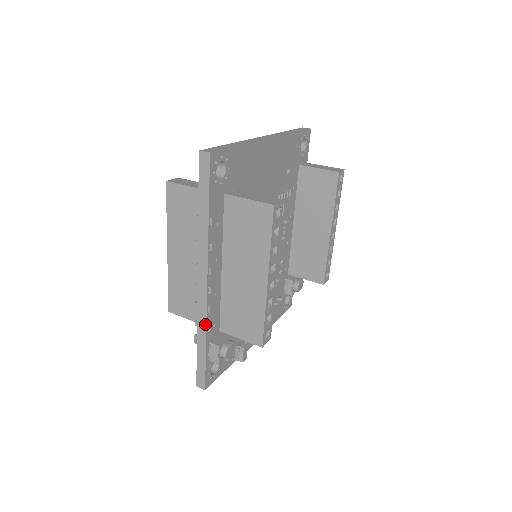
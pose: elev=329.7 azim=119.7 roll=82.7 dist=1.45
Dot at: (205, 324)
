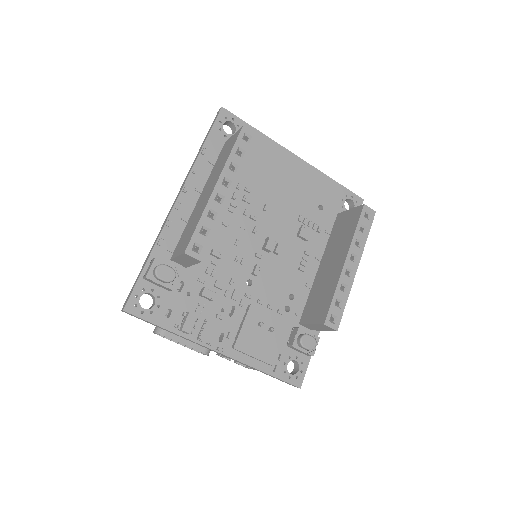
Dot at: (159, 236)
